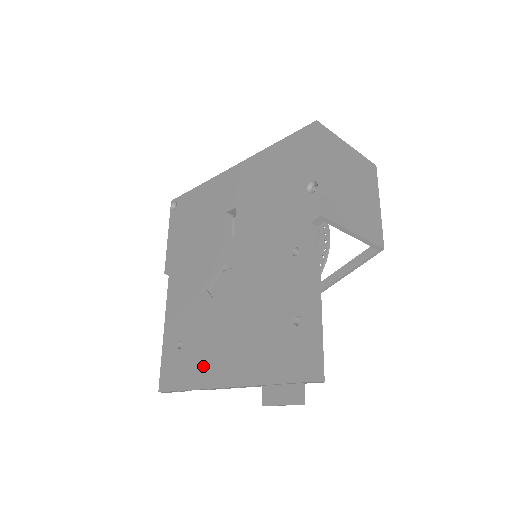
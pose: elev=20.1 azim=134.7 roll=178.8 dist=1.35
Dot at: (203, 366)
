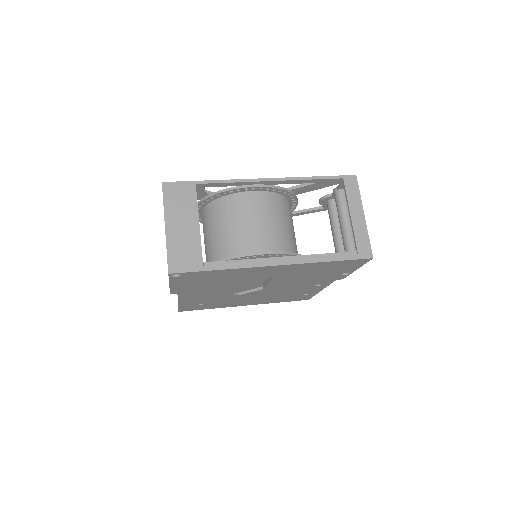
Dot at: (227, 305)
